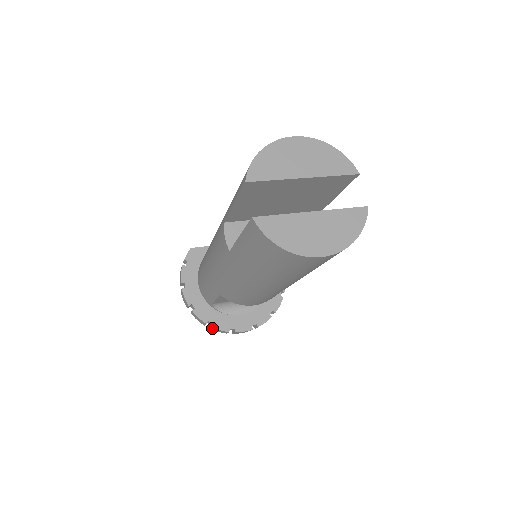
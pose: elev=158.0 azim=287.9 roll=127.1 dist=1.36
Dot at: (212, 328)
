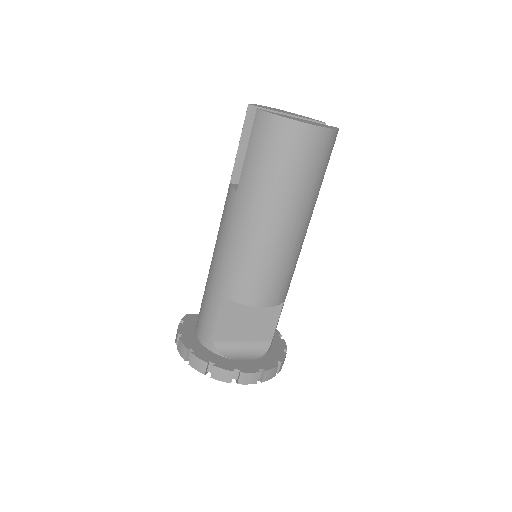
Dot at: (214, 372)
